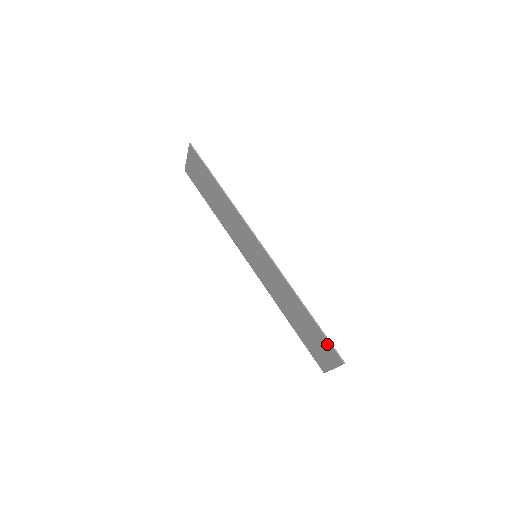
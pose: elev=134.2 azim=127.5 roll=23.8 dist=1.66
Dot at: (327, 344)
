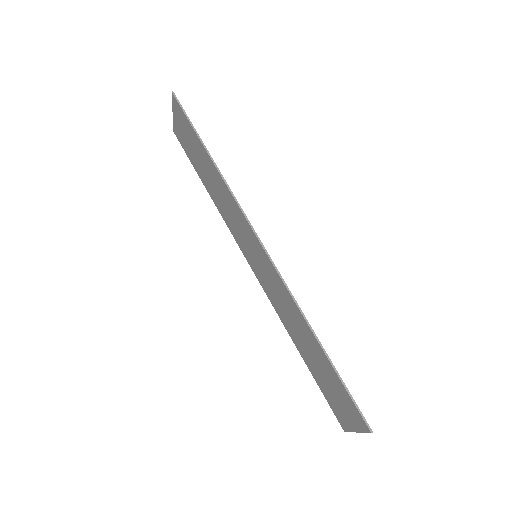
Dot at: (347, 398)
